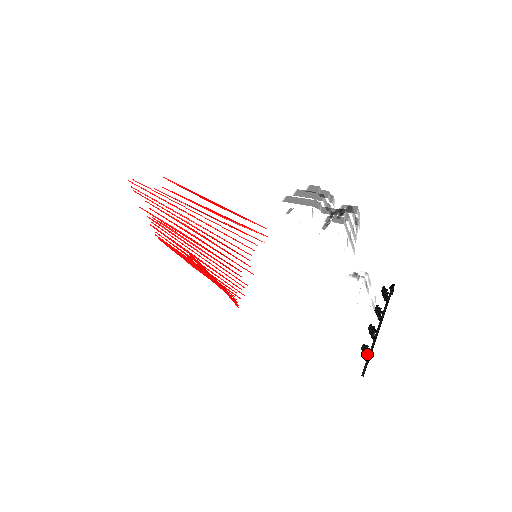
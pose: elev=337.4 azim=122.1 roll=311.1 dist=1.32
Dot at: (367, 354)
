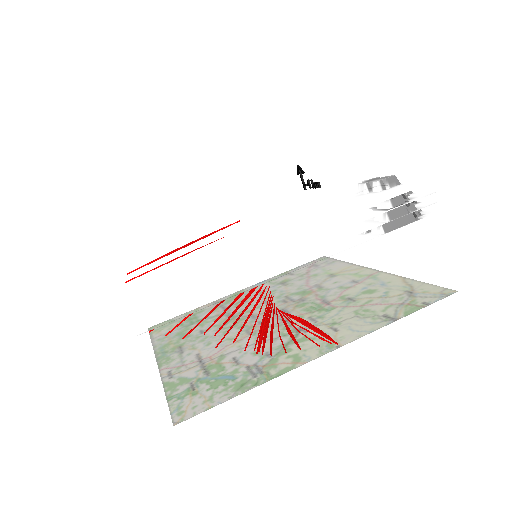
Dot at: occluded
